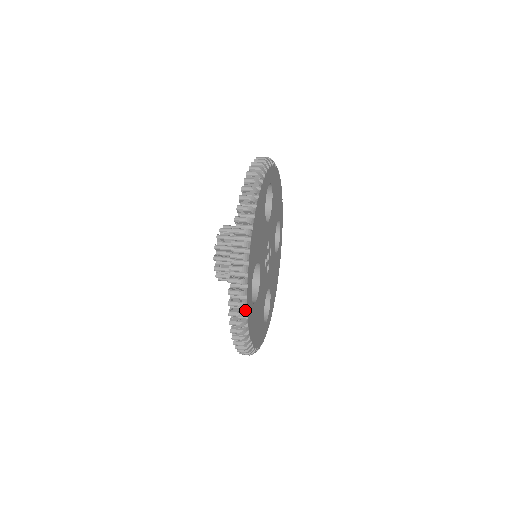
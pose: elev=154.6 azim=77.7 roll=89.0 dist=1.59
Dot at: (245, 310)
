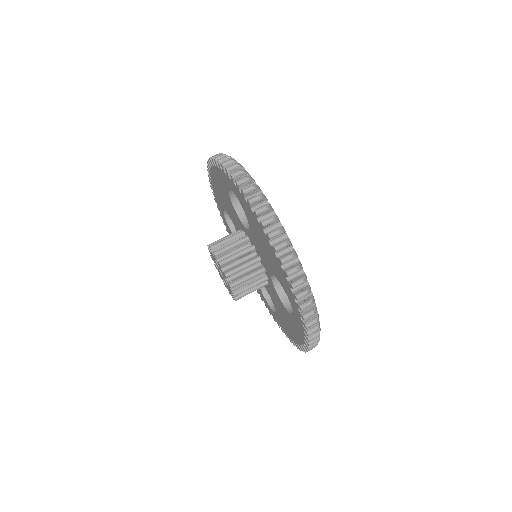
Dot at: (318, 321)
